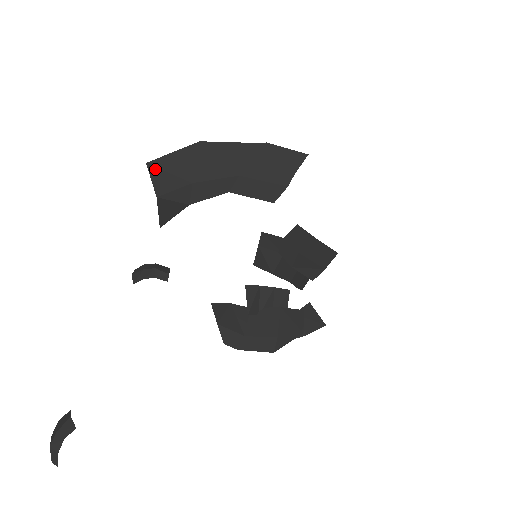
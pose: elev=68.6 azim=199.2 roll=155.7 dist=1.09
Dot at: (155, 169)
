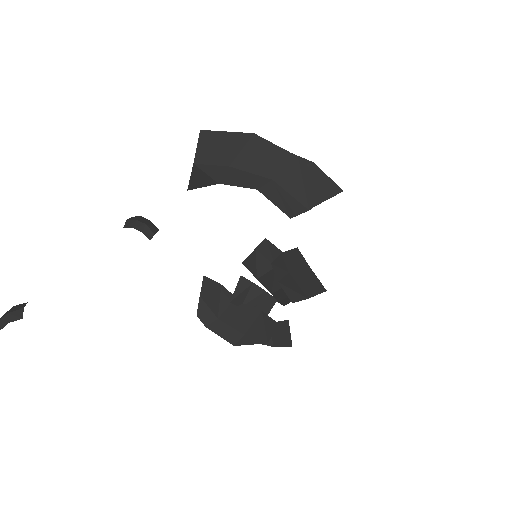
Dot at: (205, 139)
